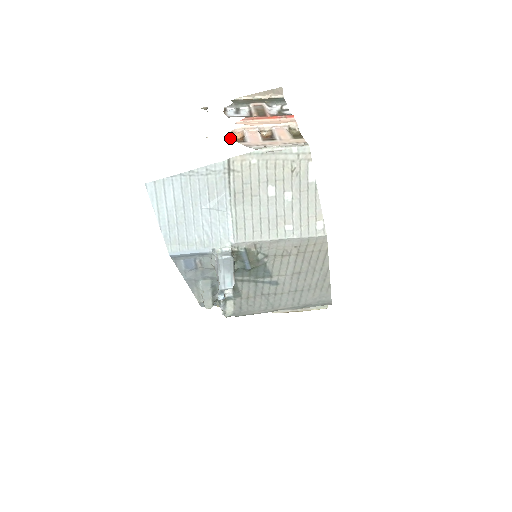
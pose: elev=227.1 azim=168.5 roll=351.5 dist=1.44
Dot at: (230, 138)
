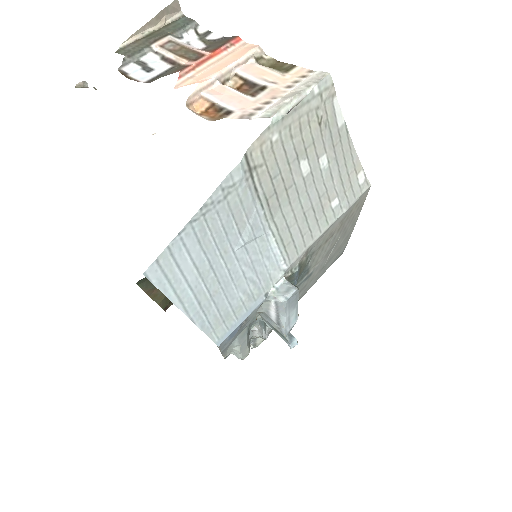
Dot at: occluded
